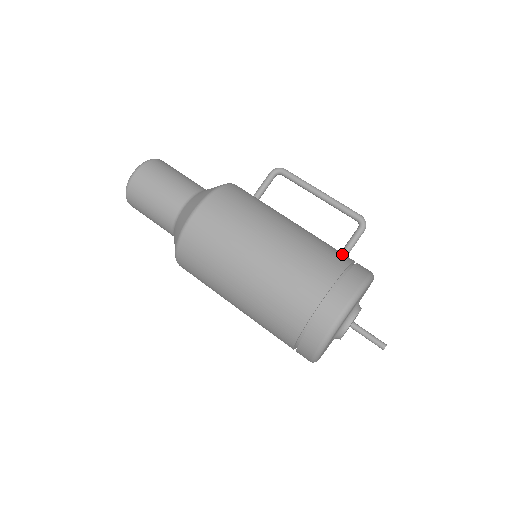
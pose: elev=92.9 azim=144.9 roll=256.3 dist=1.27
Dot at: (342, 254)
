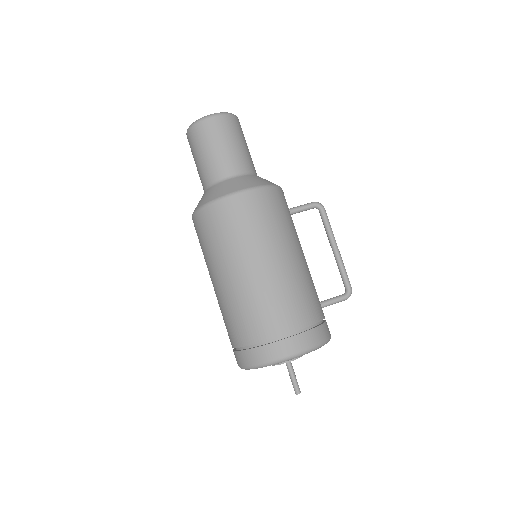
Dot at: occluded
